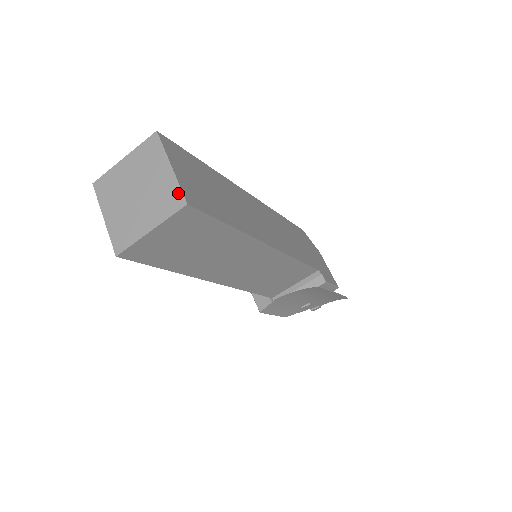
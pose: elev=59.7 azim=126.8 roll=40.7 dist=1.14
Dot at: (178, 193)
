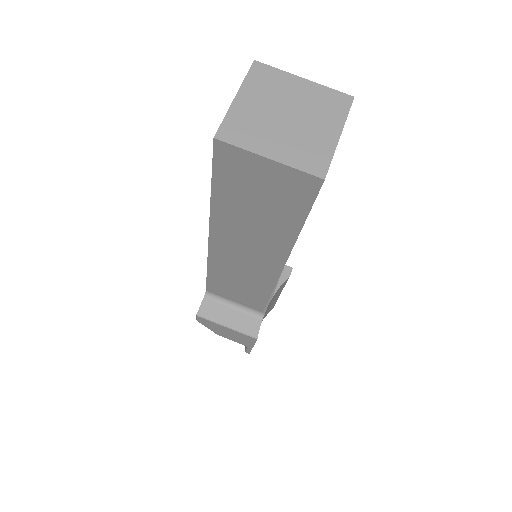
Dot at: (336, 94)
